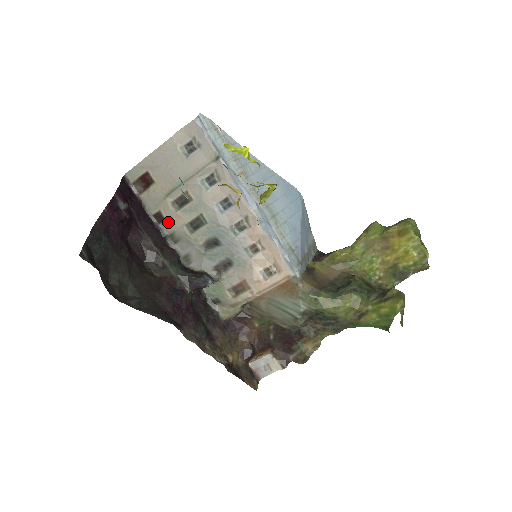
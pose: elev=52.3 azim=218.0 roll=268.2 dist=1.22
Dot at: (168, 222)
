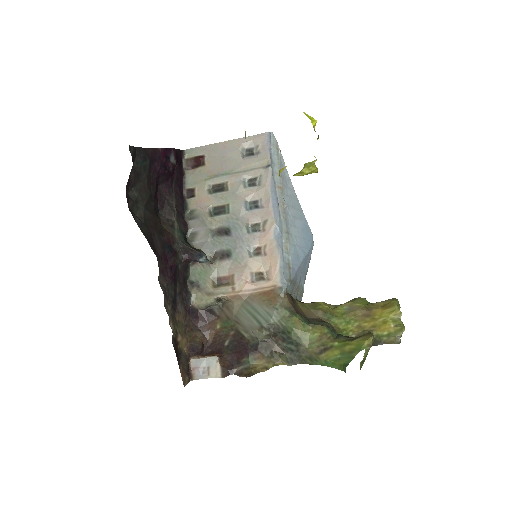
Dot at: (196, 200)
